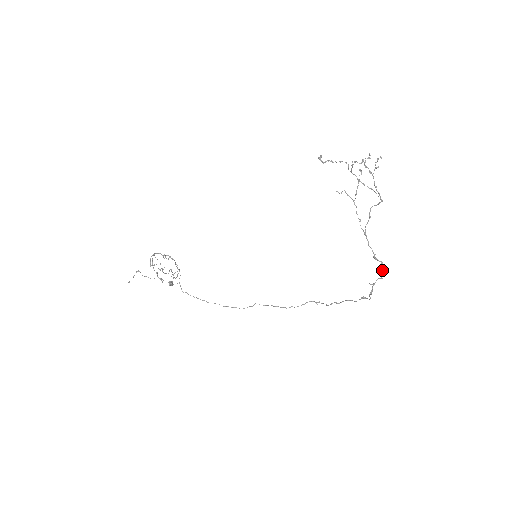
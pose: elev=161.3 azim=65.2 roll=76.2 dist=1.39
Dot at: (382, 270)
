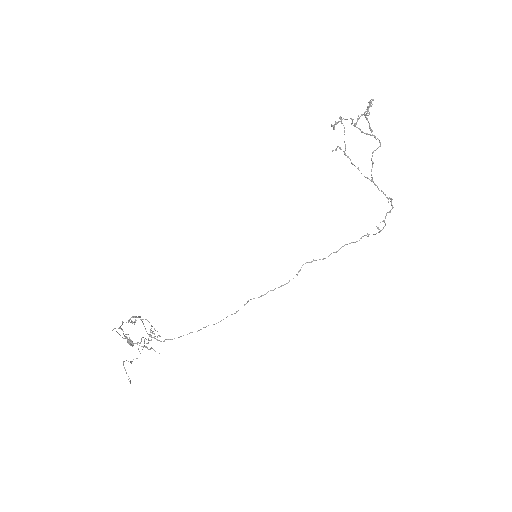
Dot at: (392, 205)
